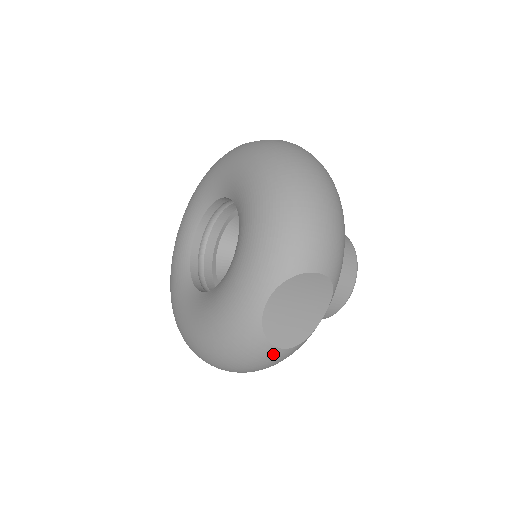
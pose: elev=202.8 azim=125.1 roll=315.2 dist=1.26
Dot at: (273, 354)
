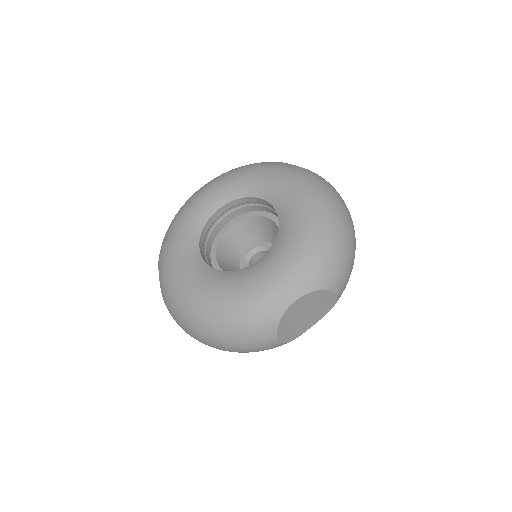
Dot at: (270, 343)
